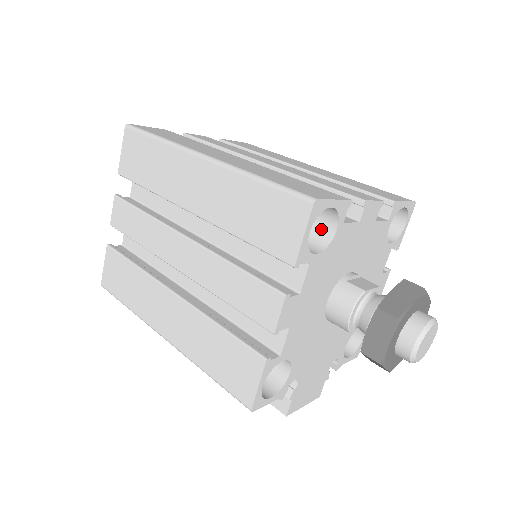
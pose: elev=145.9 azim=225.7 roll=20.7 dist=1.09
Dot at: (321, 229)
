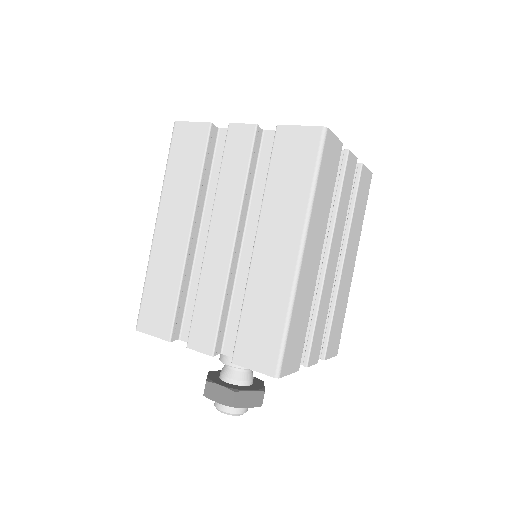
Dot at: occluded
